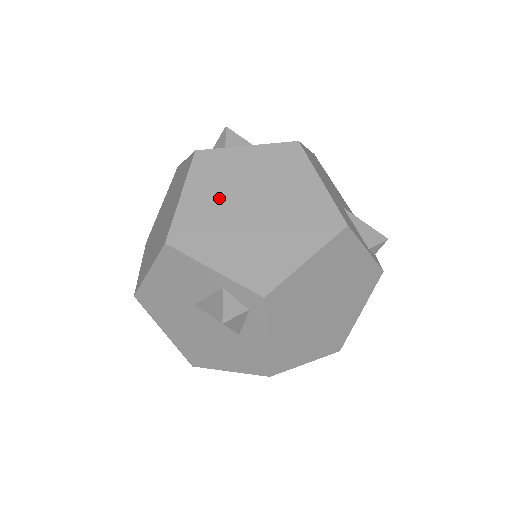
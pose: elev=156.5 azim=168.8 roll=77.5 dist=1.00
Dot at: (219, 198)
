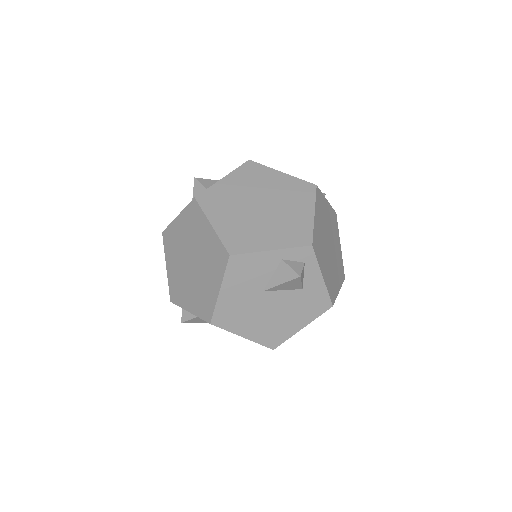
Dot at: (236, 213)
